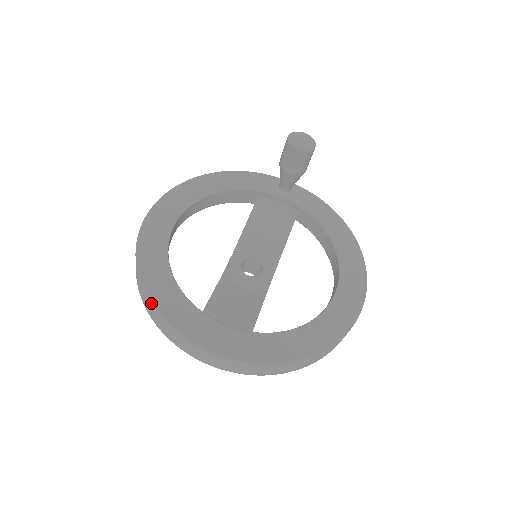
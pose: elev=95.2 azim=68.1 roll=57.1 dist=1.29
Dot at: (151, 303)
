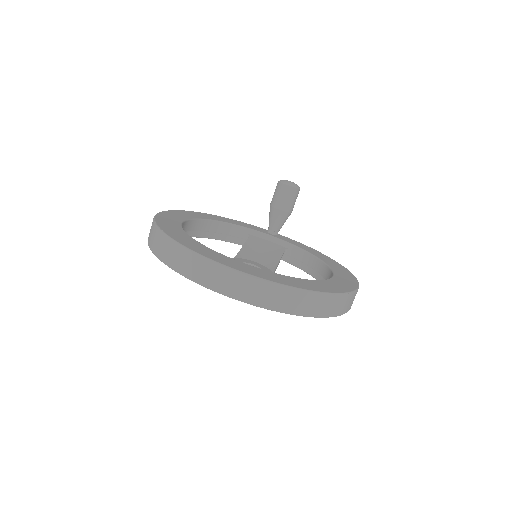
Dot at: (172, 238)
